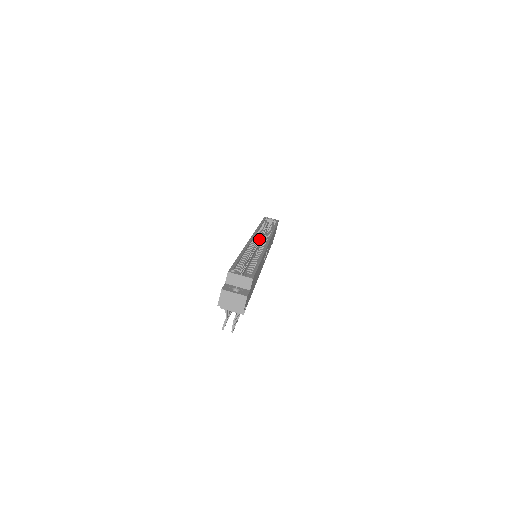
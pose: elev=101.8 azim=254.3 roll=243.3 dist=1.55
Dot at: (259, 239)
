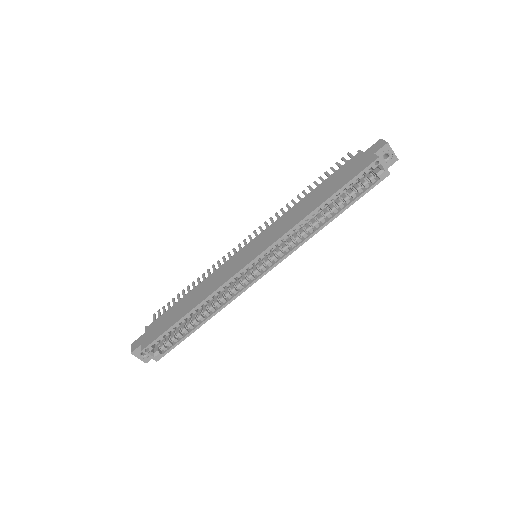
Dot at: (275, 247)
